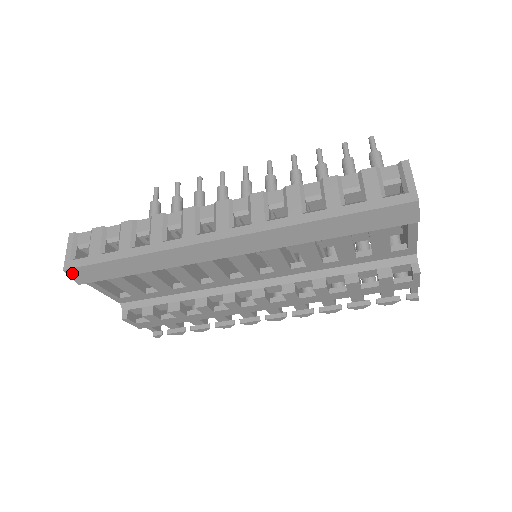
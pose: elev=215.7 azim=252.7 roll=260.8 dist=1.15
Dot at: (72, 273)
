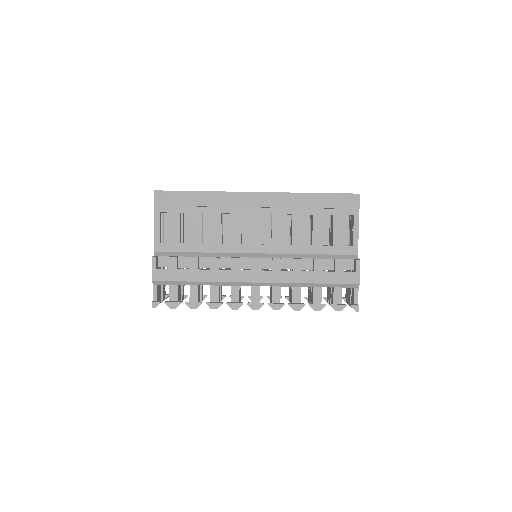
Dot at: (158, 195)
